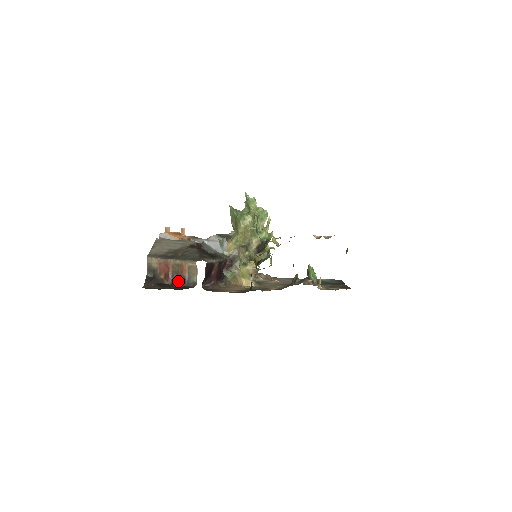
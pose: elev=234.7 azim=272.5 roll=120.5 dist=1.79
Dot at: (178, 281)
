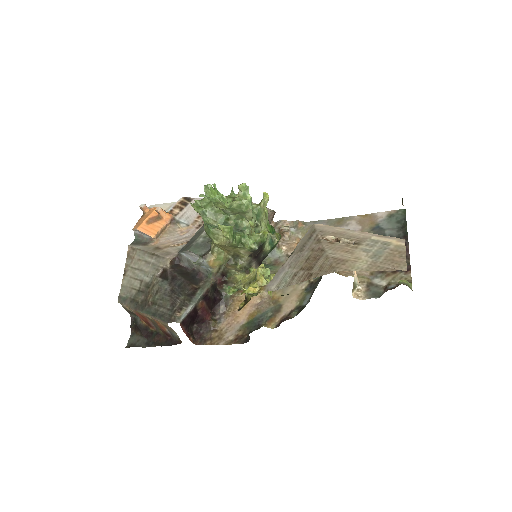
Dot at: (162, 332)
